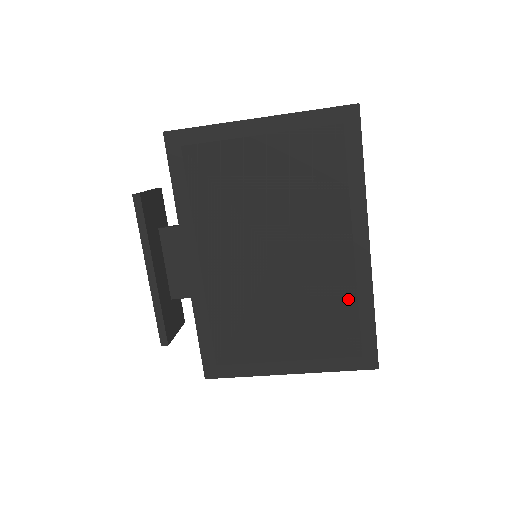
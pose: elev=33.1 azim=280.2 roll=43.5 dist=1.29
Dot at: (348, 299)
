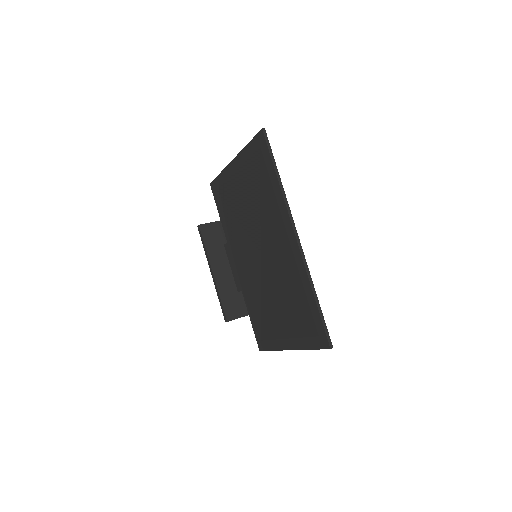
Dot at: (298, 284)
